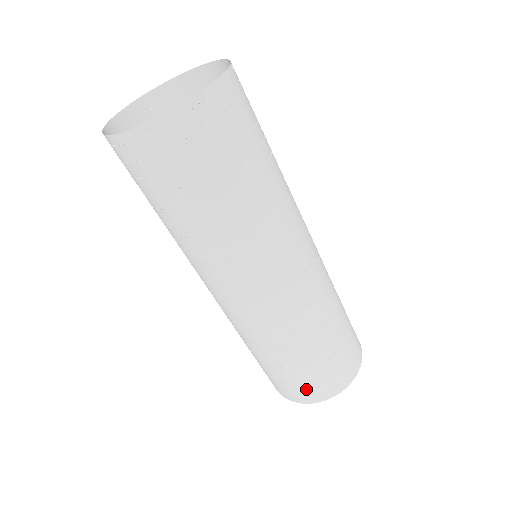
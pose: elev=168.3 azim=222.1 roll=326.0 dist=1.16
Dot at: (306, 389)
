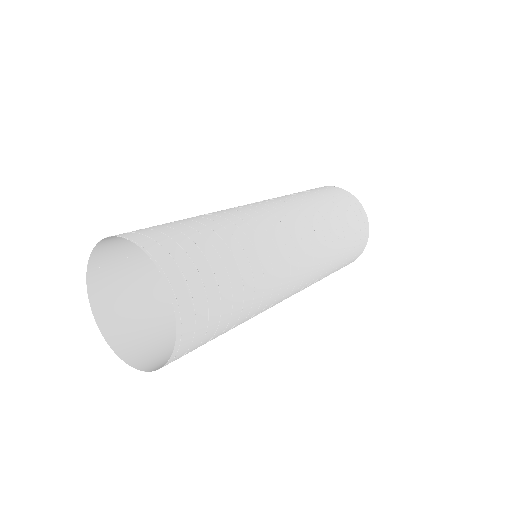
Dot at: occluded
